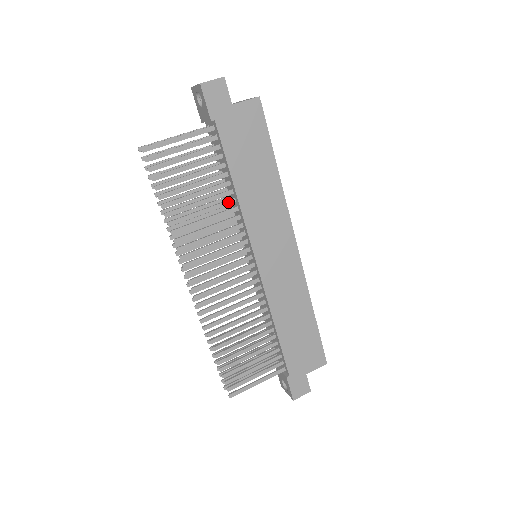
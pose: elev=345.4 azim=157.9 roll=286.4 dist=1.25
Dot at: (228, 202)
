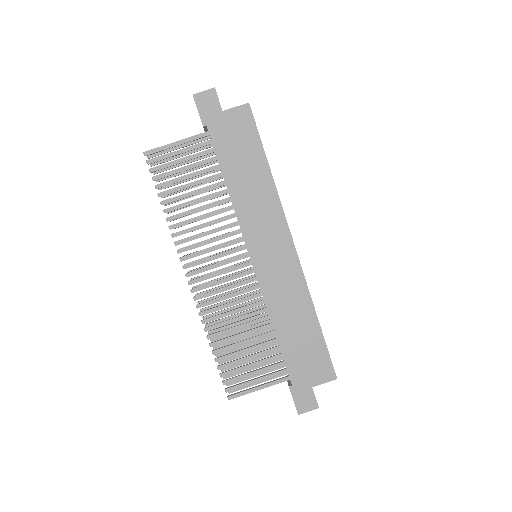
Dot at: (223, 201)
